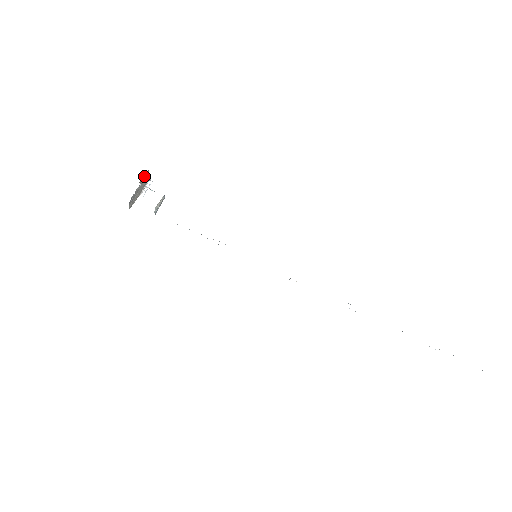
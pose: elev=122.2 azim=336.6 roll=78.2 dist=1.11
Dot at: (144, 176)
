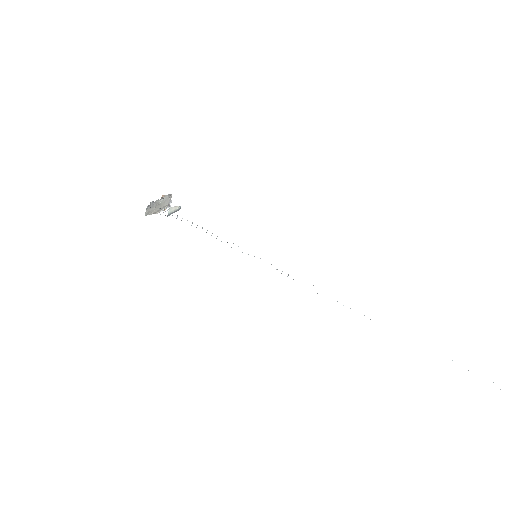
Dot at: (167, 195)
